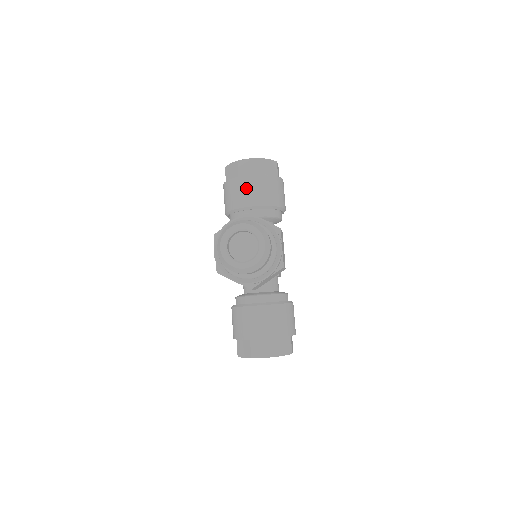
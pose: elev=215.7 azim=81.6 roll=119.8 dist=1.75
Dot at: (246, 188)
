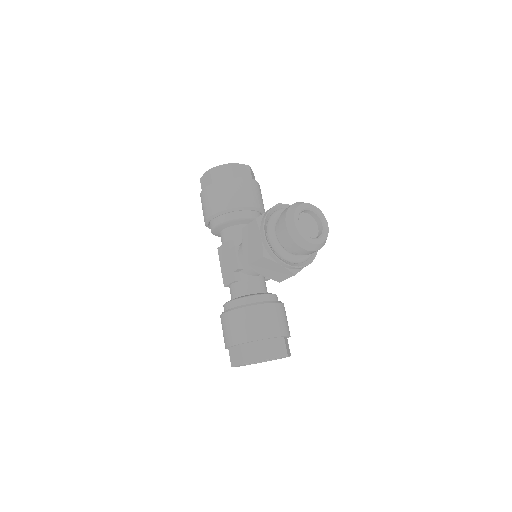
Dot at: (245, 189)
